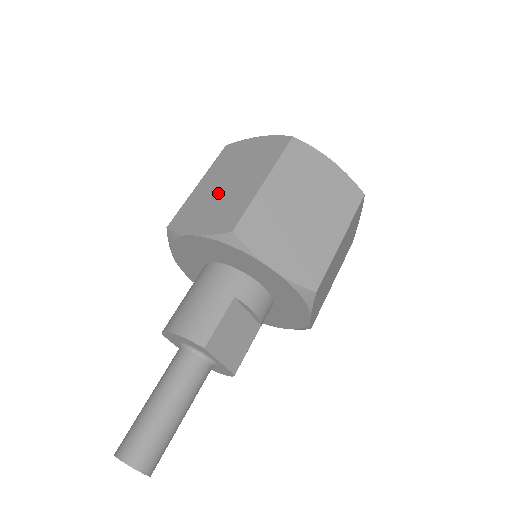
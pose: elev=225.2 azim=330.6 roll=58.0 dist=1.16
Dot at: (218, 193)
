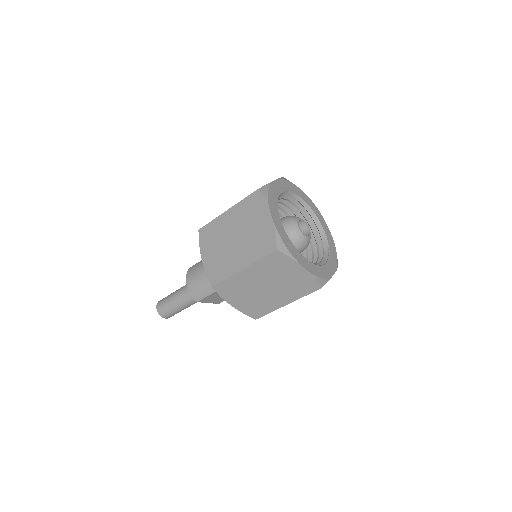
Dot at: (226, 241)
